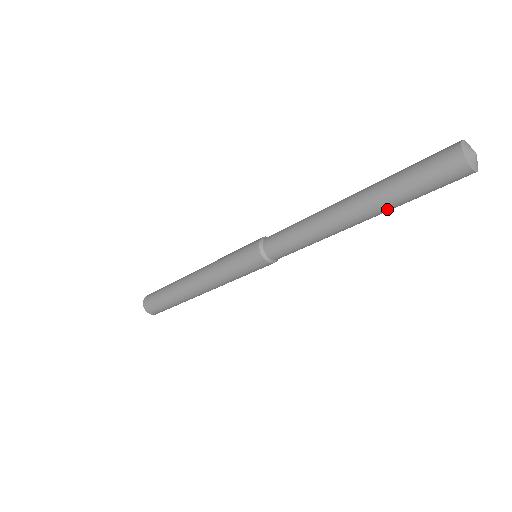
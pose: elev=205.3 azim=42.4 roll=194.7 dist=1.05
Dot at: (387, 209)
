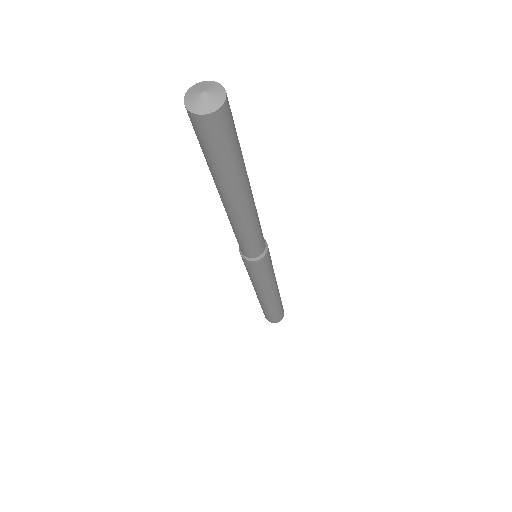
Dot at: (225, 183)
